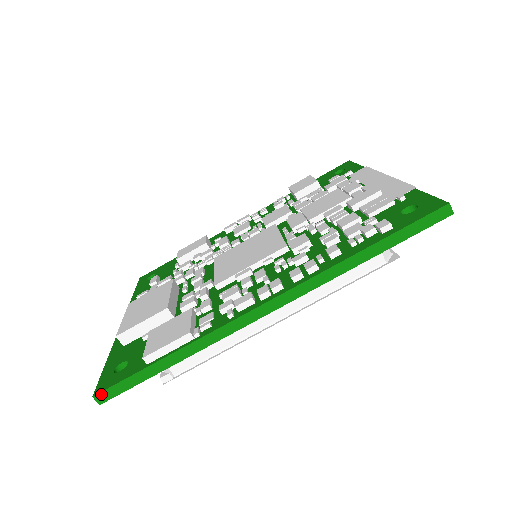
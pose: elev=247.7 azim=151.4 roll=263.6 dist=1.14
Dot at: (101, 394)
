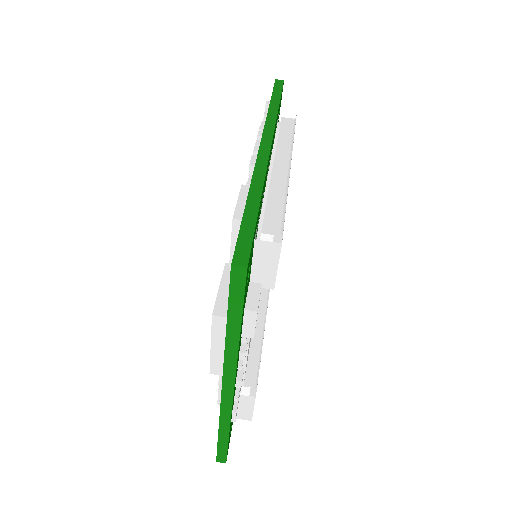
Dot at: (235, 258)
